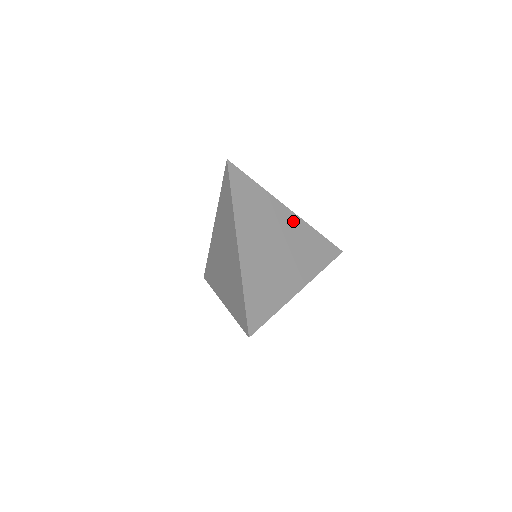
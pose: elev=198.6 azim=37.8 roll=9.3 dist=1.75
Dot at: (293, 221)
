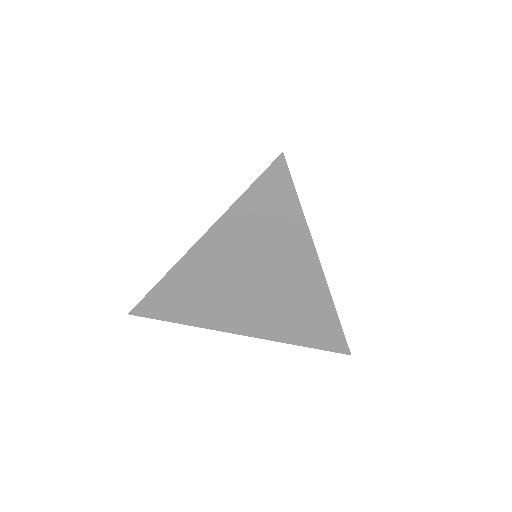
Dot at: (311, 282)
